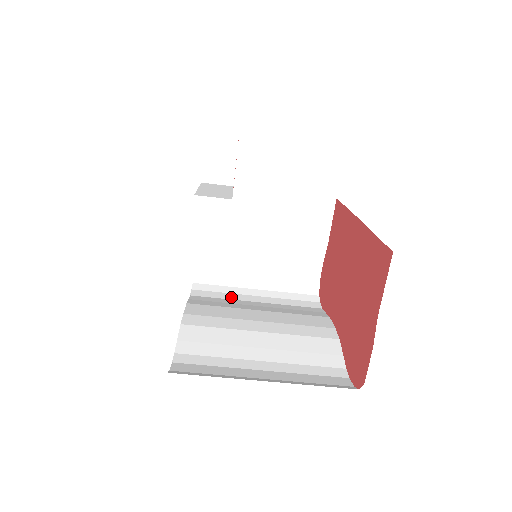
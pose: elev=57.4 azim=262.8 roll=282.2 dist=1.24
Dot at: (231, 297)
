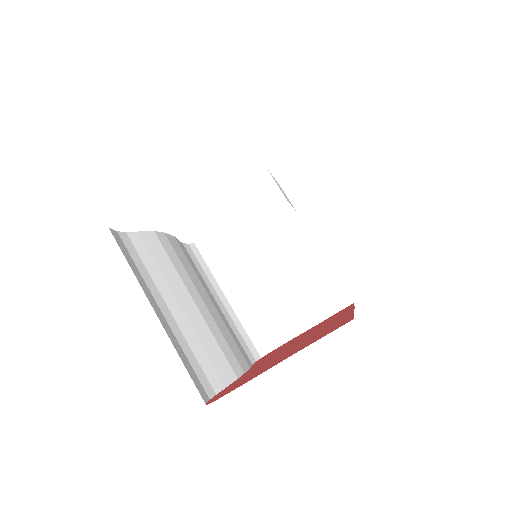
Dot at: (205, 278)
